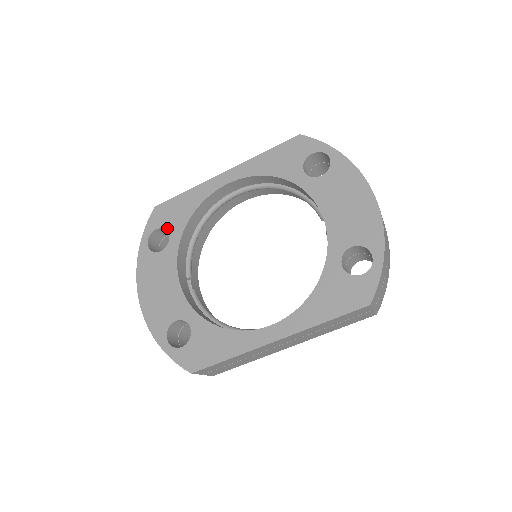
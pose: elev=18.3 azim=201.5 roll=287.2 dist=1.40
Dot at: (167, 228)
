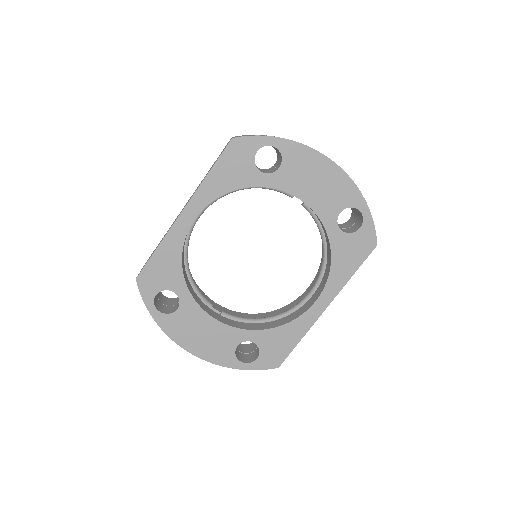
Dot at: (166, 288)
